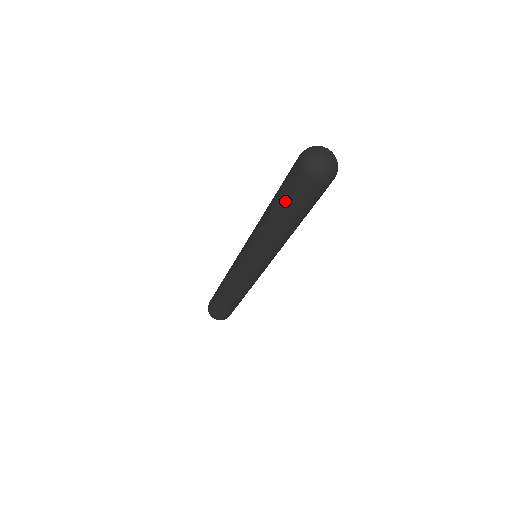
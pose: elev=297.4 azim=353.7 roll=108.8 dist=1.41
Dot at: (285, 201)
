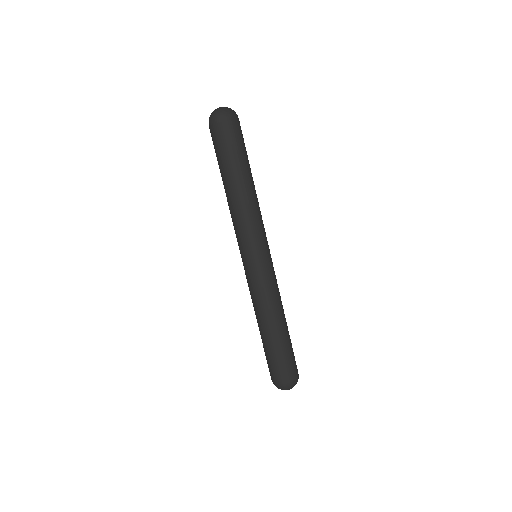
Dot at: occluded
